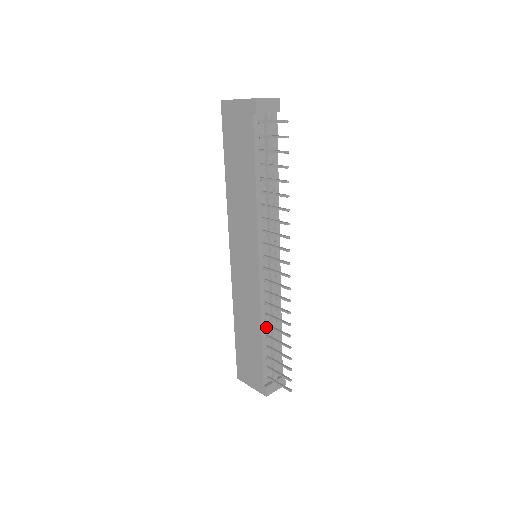
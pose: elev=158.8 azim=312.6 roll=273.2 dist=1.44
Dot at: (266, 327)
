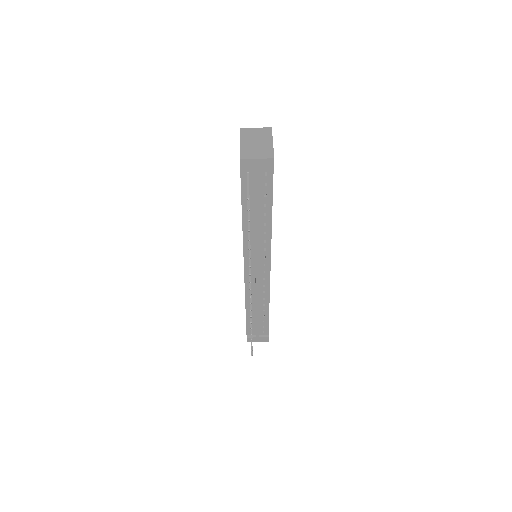
Dot at: occluded
